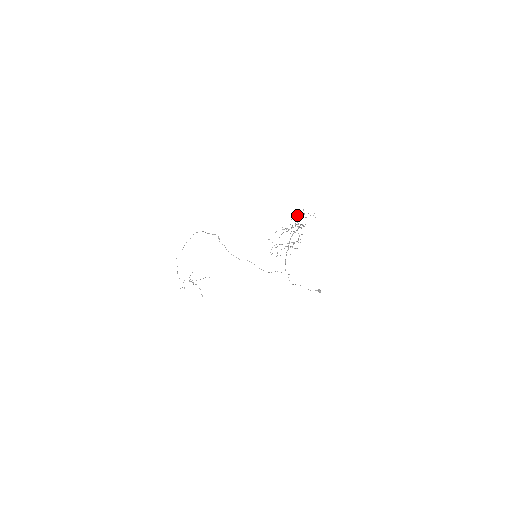
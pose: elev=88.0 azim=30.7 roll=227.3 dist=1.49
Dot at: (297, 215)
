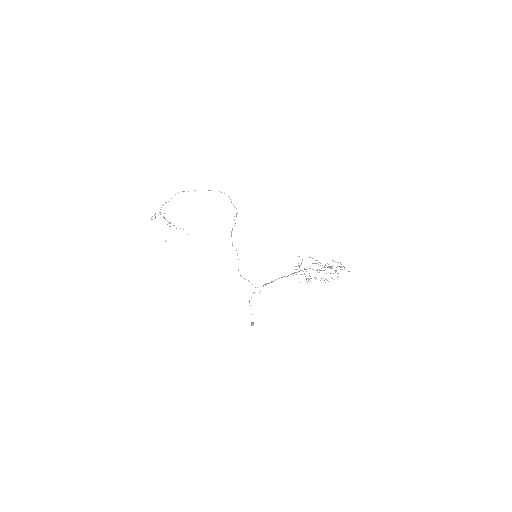
Dot at: (340, 262)
